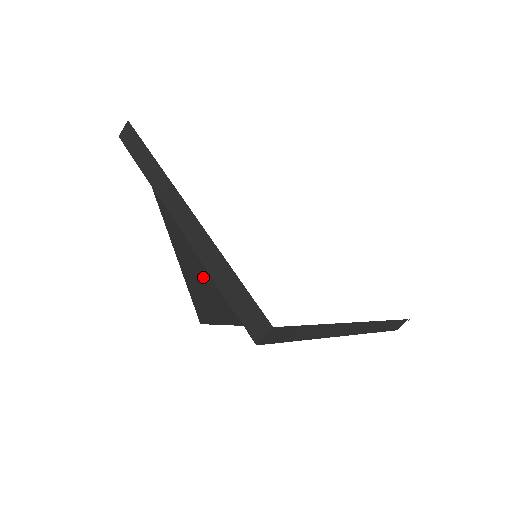
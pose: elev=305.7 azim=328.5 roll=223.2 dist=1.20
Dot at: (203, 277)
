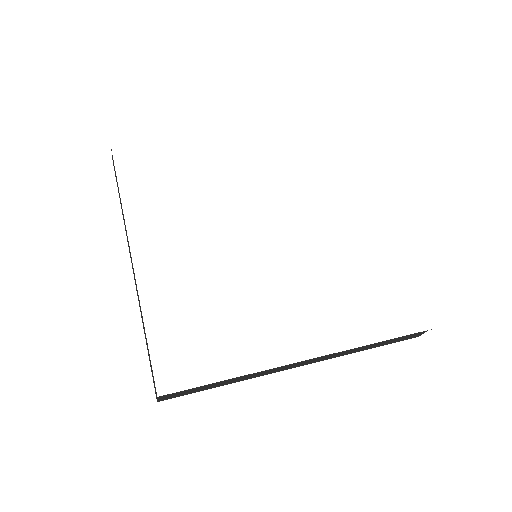
Dot at: occluded
